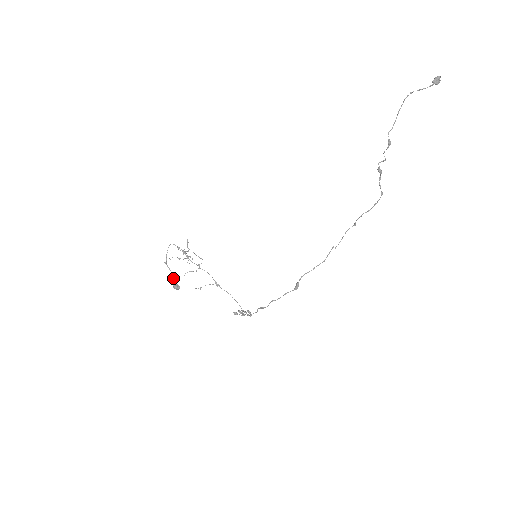
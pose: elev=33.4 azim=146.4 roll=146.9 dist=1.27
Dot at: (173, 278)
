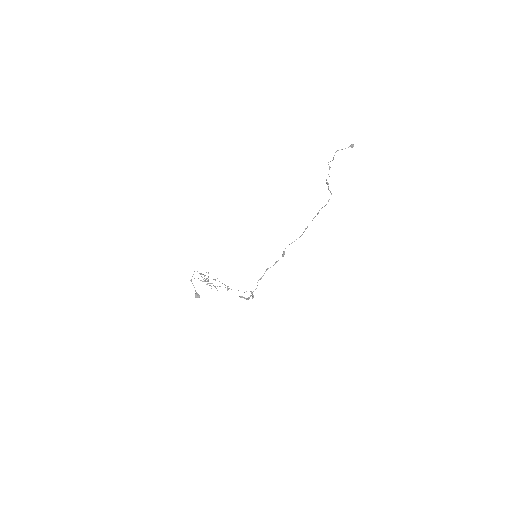
Dot at: (195, 291)
